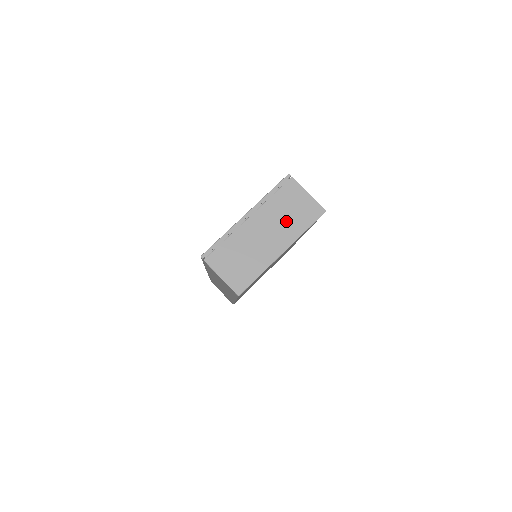
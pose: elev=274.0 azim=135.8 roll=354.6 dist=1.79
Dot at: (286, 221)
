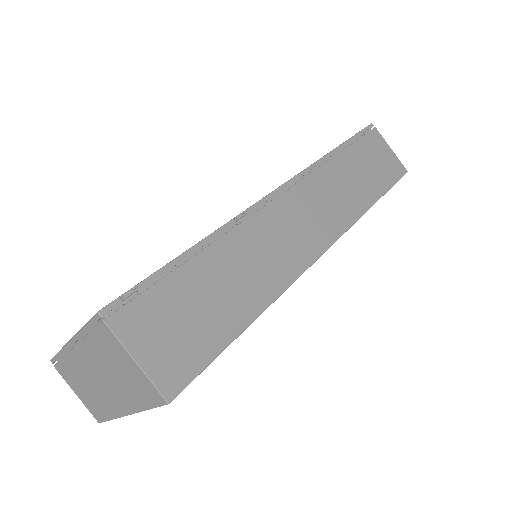
Dot at: (117, 381)
